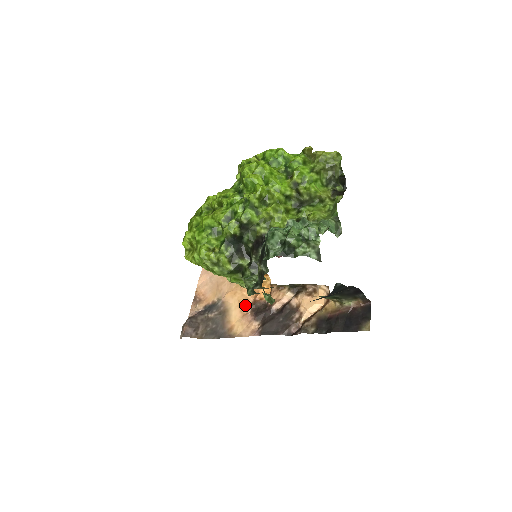
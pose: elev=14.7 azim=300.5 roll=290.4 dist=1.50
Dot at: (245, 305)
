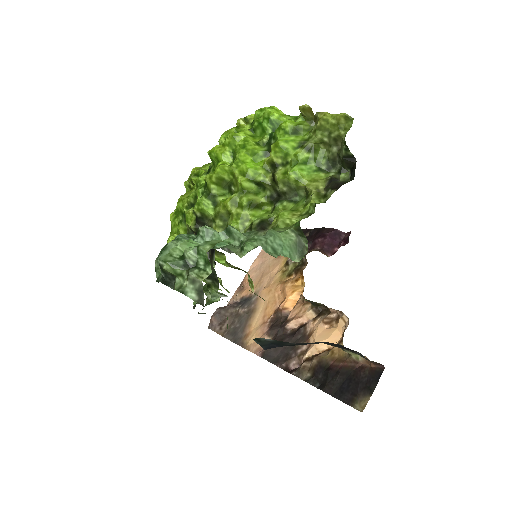
Dot at: (270, 310)
